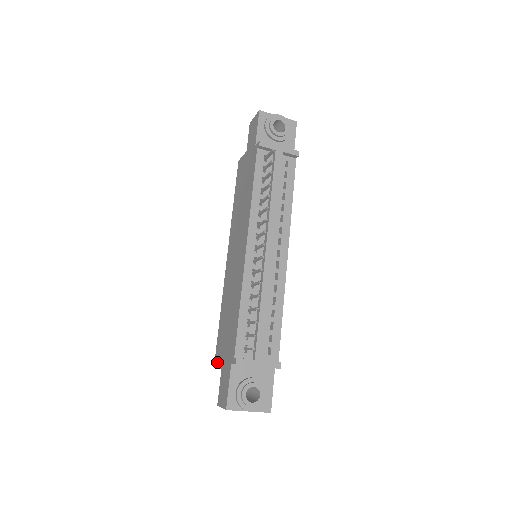
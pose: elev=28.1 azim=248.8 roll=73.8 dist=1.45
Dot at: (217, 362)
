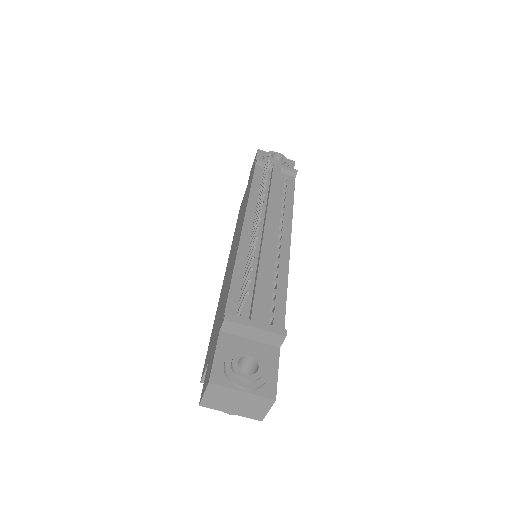
Dot at: (204, 368)
